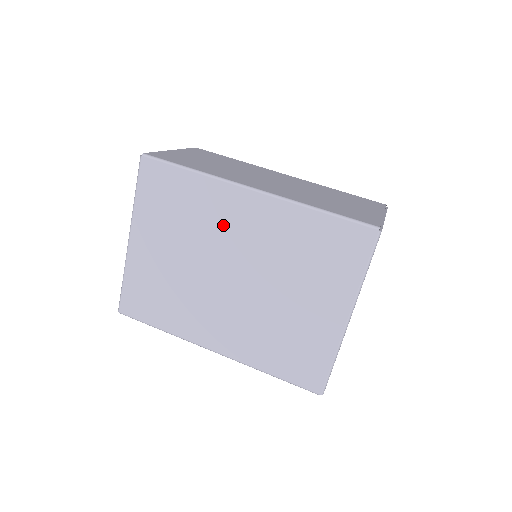
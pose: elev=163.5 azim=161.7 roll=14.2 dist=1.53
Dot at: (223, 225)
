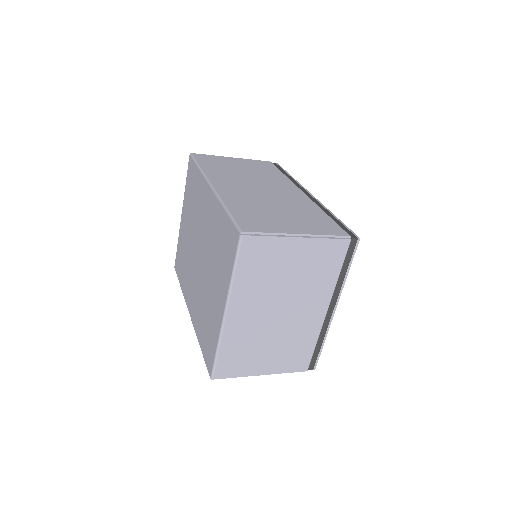
Dot at: (201, 212)
